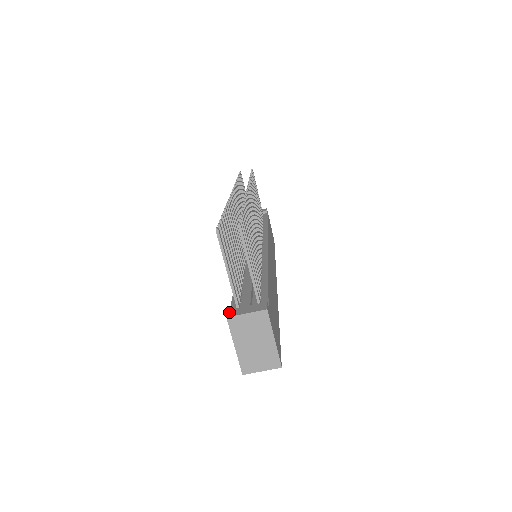
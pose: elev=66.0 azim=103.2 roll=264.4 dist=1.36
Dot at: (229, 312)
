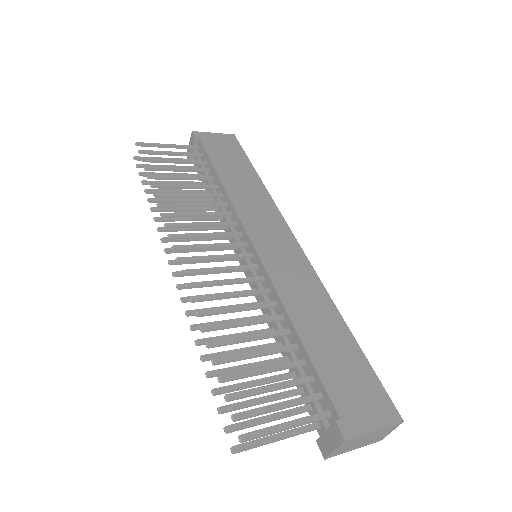
Dot at: (320, 448)
